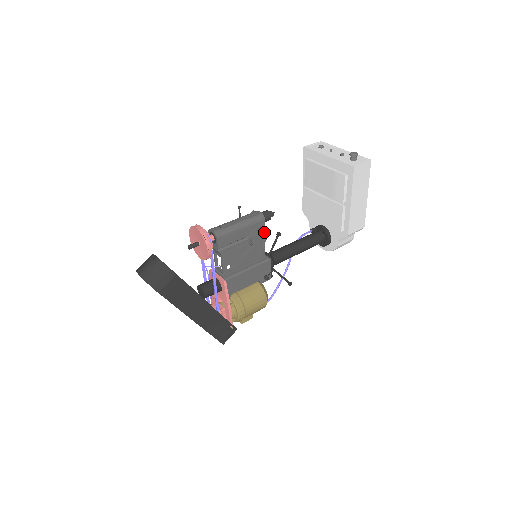
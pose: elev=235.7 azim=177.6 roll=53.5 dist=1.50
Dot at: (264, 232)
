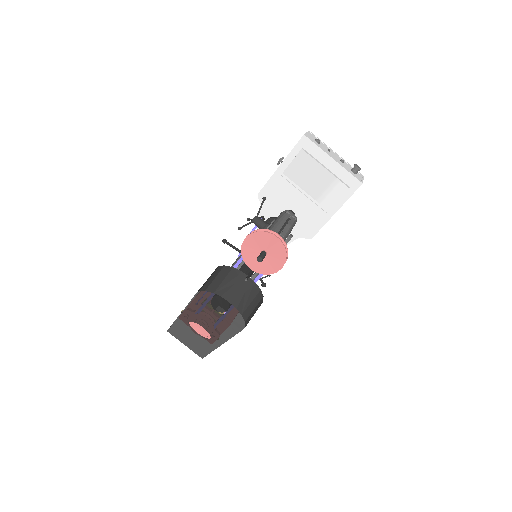
Dot at: occluded
